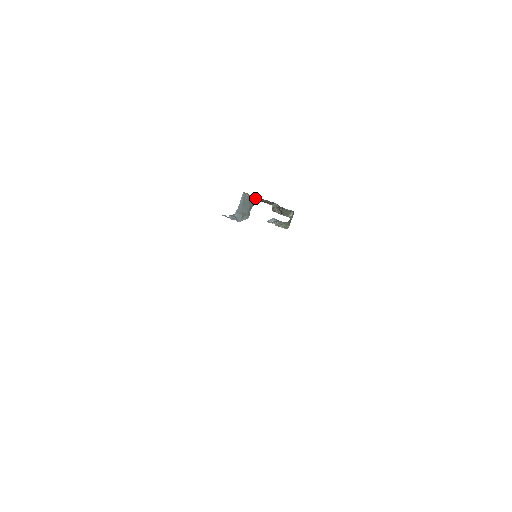
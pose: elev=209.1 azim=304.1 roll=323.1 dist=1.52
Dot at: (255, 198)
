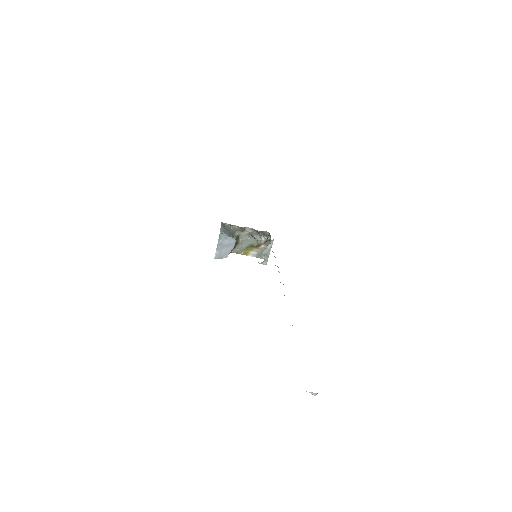
Dot at: (232, 227)
